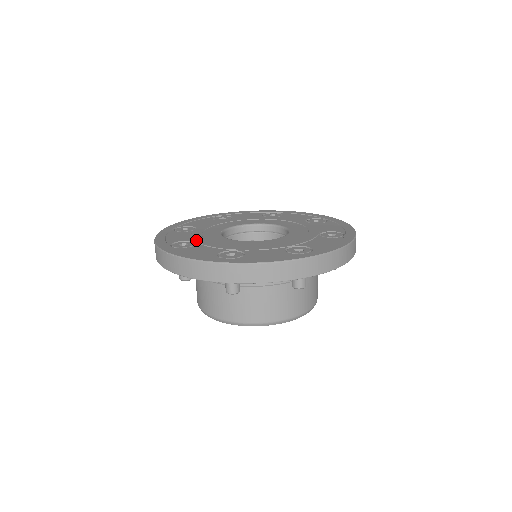
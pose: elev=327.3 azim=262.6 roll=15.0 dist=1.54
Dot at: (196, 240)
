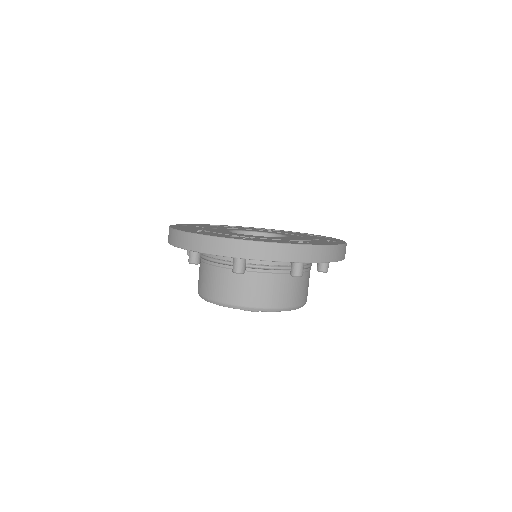
Dot at: (207, 230)
